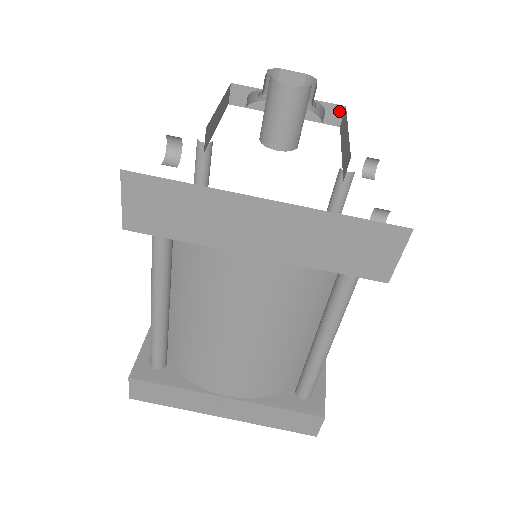
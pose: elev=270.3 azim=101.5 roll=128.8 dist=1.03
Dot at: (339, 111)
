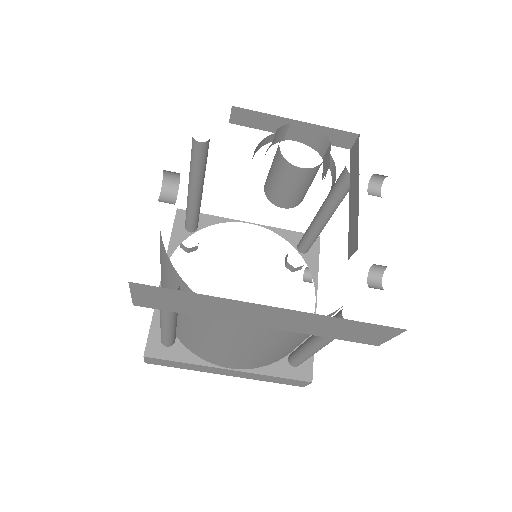
Dot at: (351, 137)
